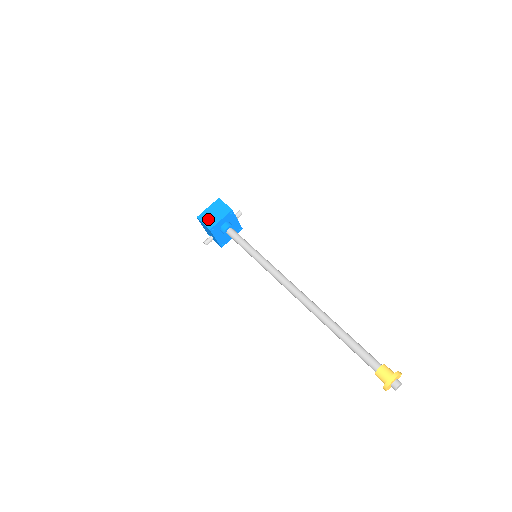
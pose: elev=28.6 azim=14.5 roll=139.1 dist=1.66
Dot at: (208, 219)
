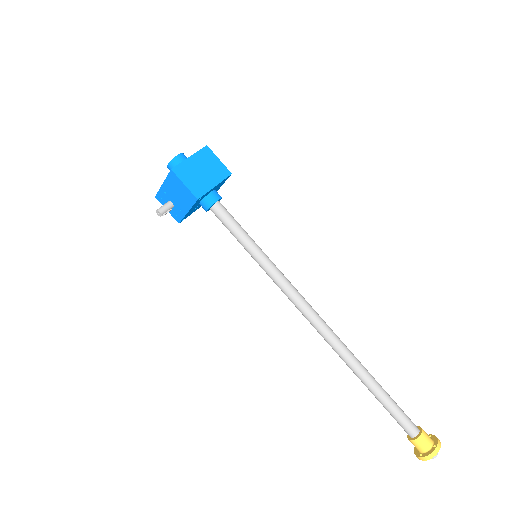
Dot at: (193, 179)
